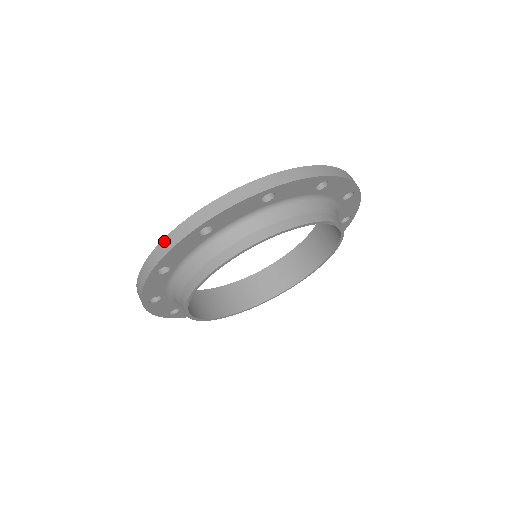
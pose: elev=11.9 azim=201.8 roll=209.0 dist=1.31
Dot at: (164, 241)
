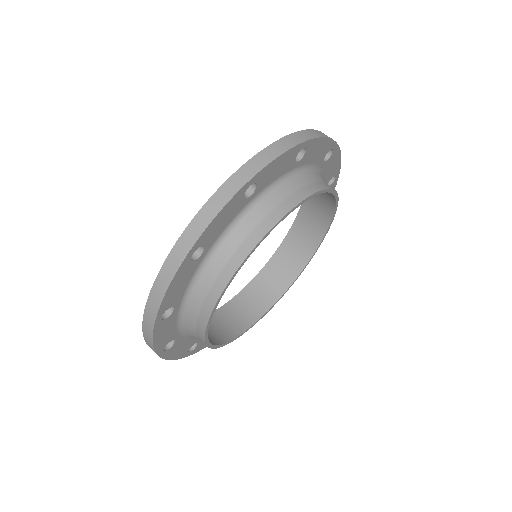
Dot at: (144, 336)
